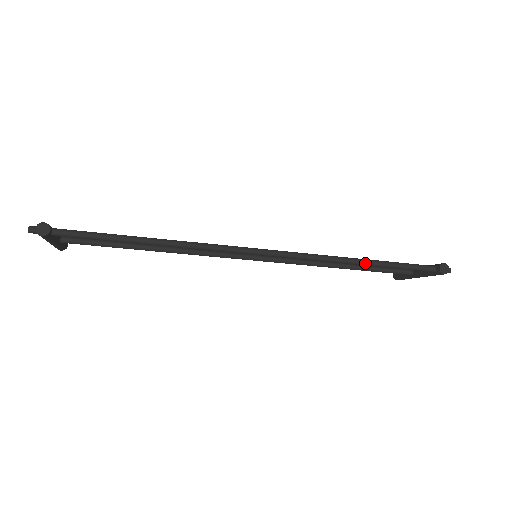
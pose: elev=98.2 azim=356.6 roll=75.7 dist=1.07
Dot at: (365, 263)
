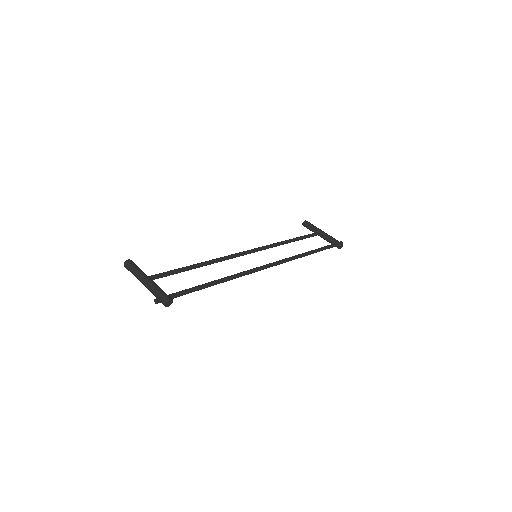
Dot at: occluded
